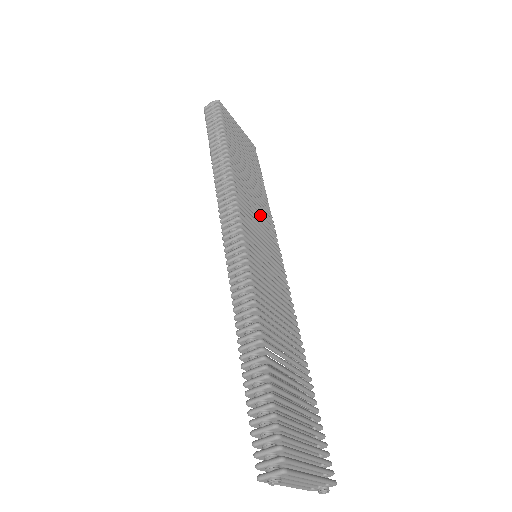
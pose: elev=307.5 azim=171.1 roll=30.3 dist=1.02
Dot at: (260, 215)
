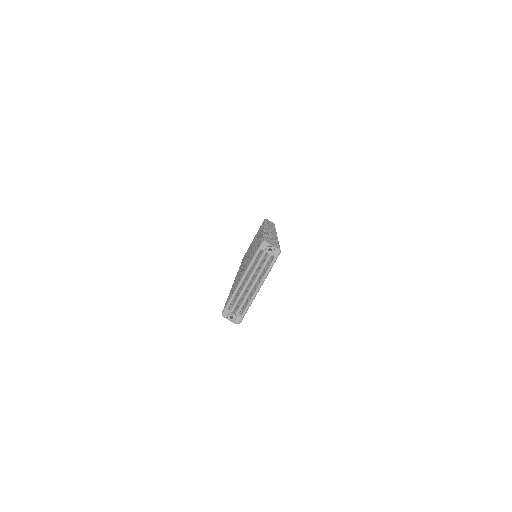
Dot at: occluded
